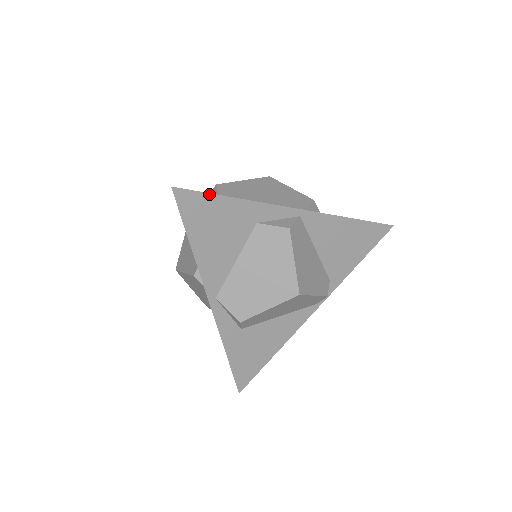
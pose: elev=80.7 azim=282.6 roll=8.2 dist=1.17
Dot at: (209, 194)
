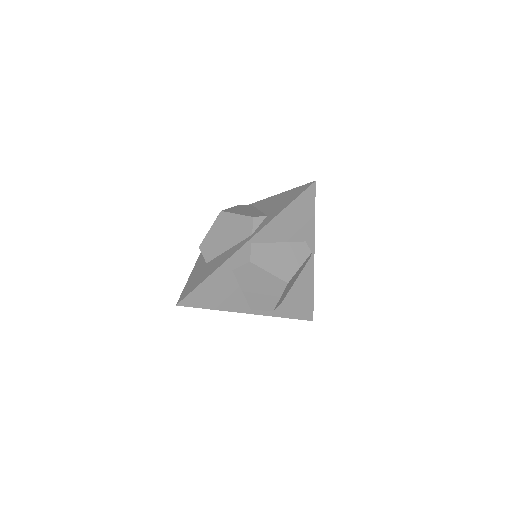
Dot at: (195, 289)
